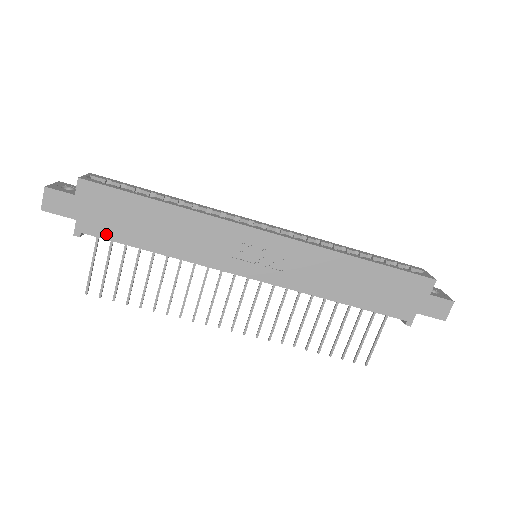
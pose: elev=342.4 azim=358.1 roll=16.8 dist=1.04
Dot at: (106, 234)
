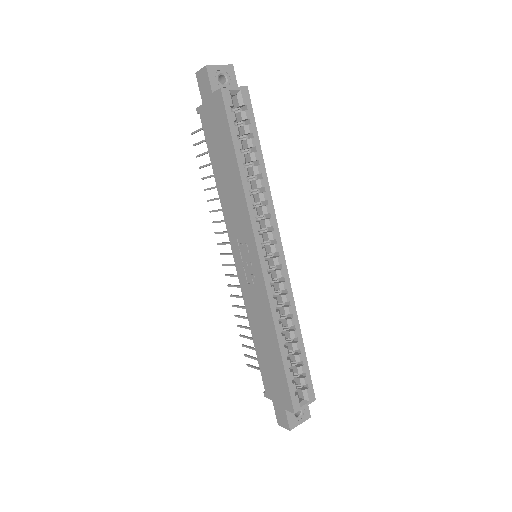
Dot at: (207, 133)
